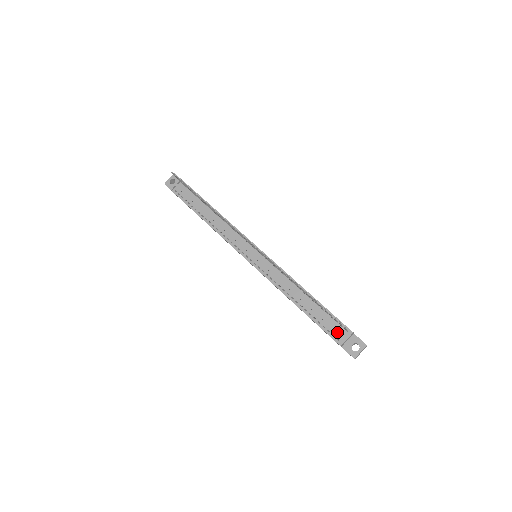
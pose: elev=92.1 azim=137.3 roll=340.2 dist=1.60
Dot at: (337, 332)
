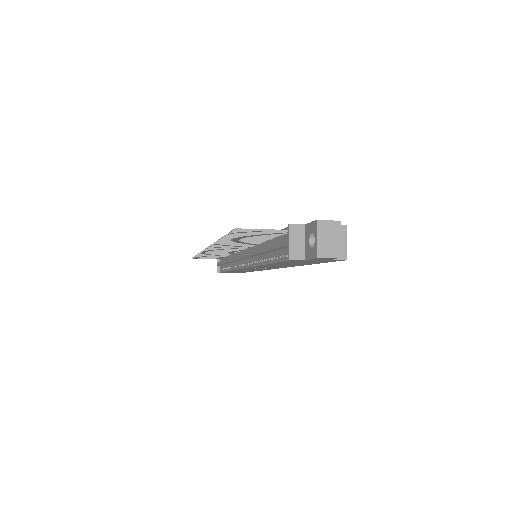
Dot at: (282, 246)
